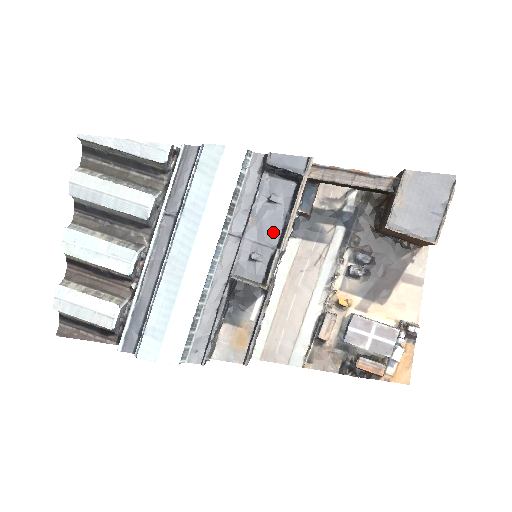
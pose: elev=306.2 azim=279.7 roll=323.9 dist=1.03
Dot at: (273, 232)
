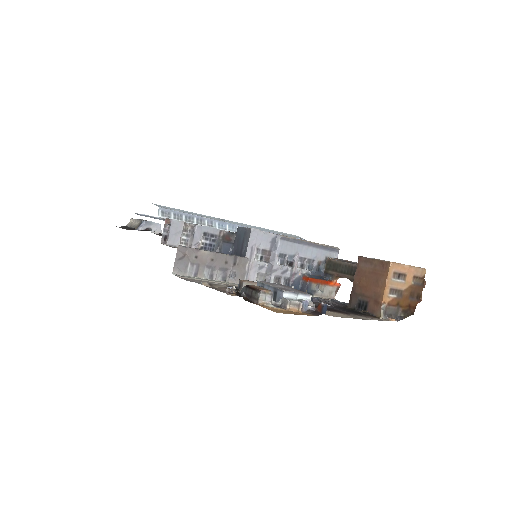
Dot at: occluded
